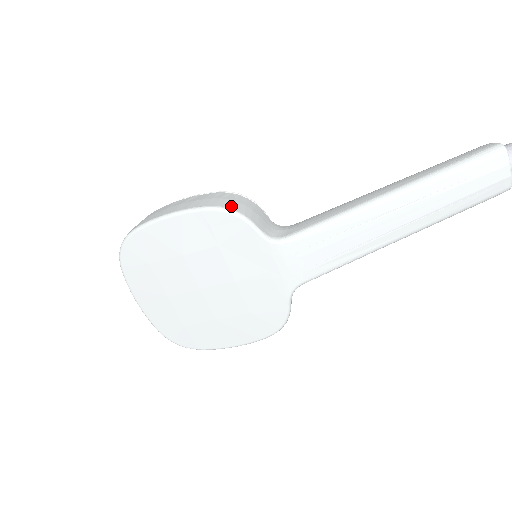
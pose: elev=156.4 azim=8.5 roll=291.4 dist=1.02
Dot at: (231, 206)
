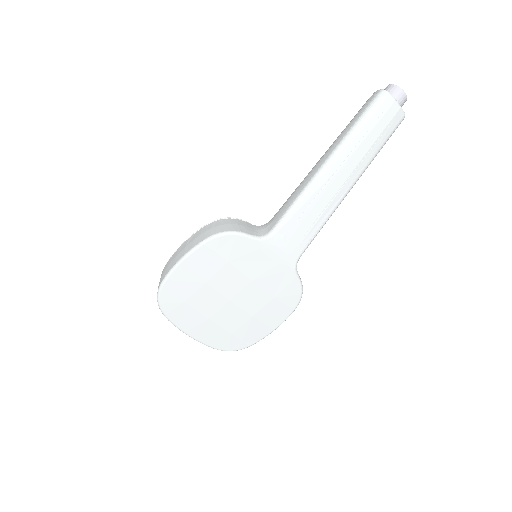
Dot at: (222, 230)
